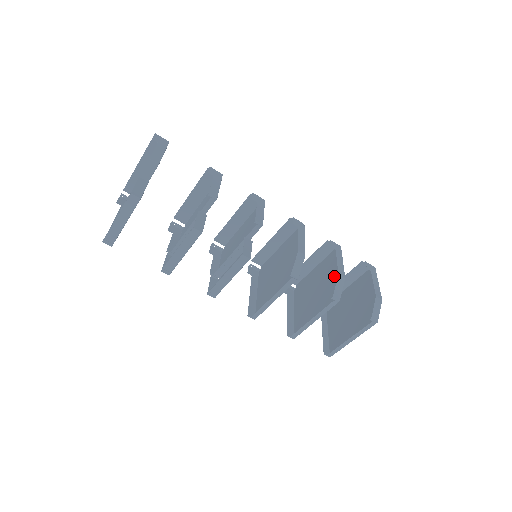
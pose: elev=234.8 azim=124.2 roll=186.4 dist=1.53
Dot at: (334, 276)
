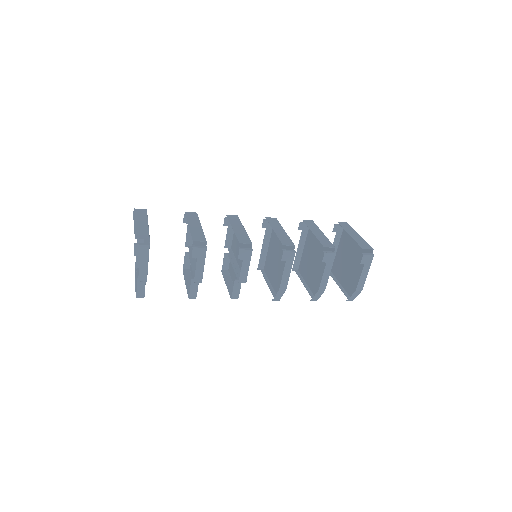
Dot at: occluded
